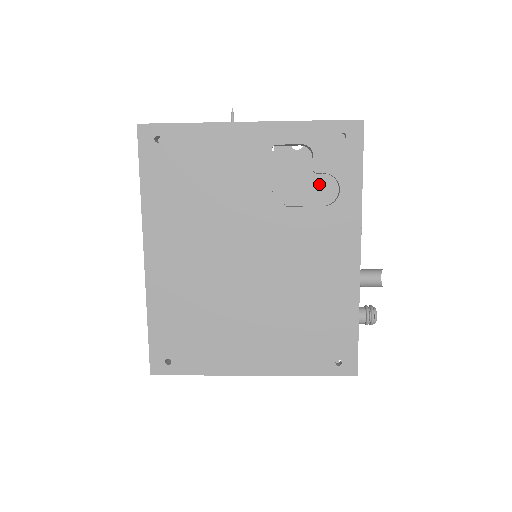
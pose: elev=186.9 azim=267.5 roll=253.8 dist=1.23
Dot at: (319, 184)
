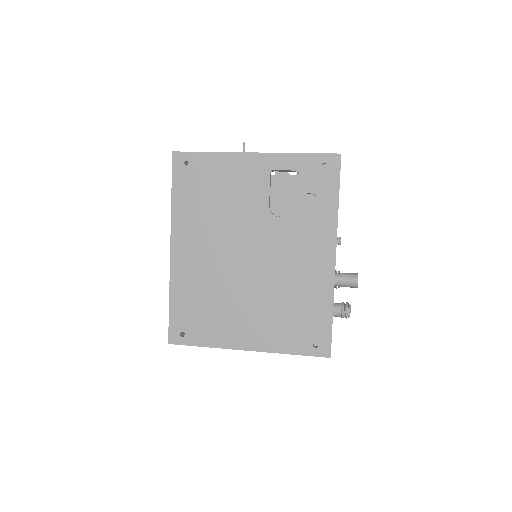
Dot at: (307, 202)
